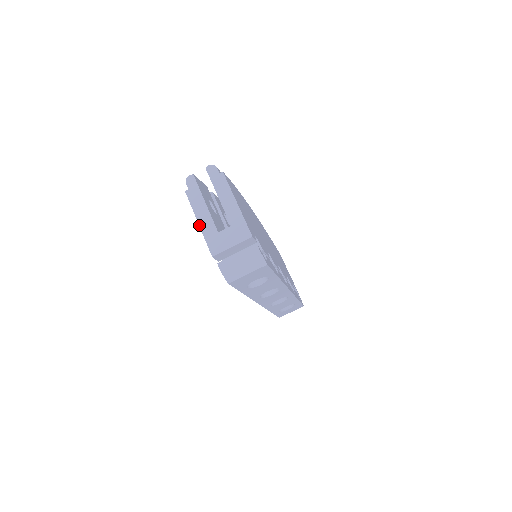
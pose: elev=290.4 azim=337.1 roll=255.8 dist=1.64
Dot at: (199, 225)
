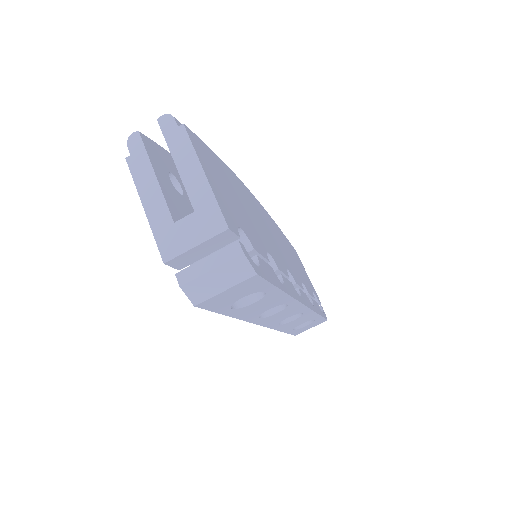
Dot at: (145, 211)
